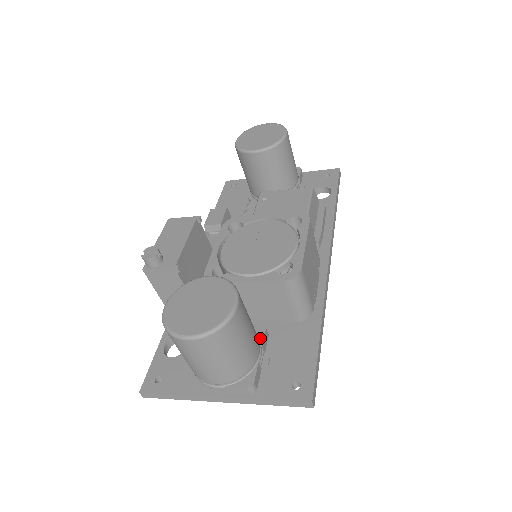
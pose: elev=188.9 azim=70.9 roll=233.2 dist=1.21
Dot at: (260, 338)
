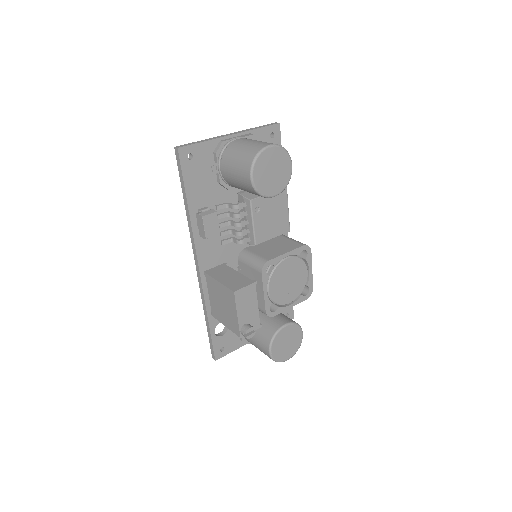
Dot at: occluded
